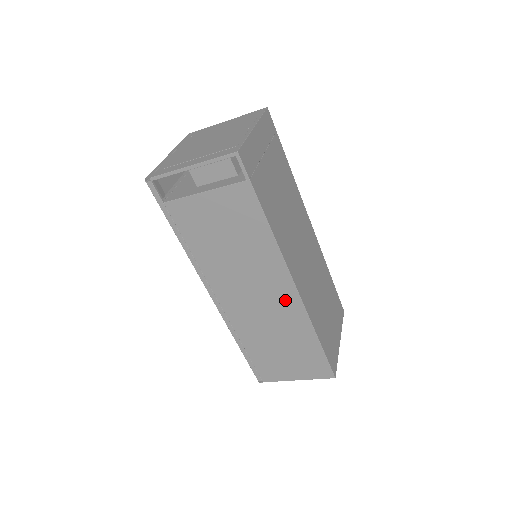
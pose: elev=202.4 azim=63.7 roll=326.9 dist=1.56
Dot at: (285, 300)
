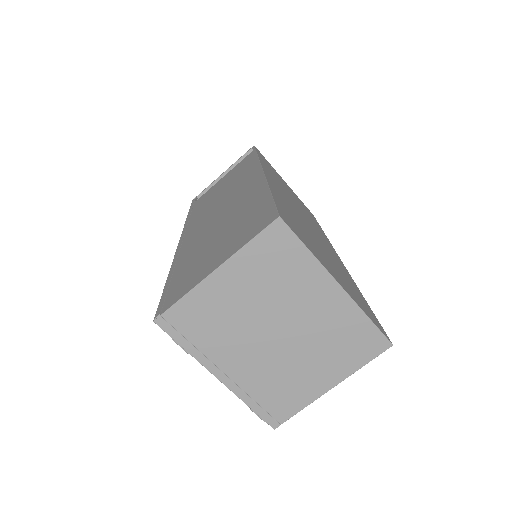
Dot at: (248, 187)
